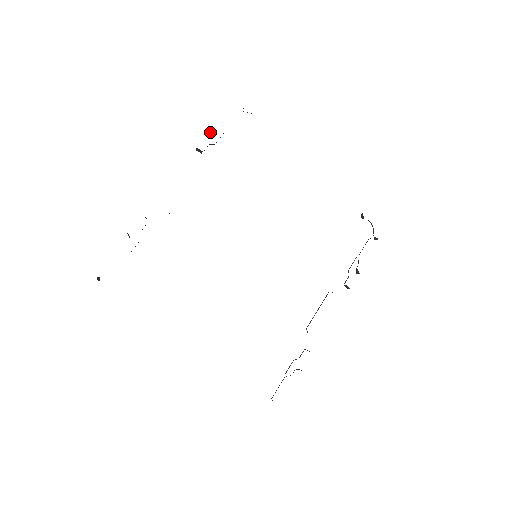
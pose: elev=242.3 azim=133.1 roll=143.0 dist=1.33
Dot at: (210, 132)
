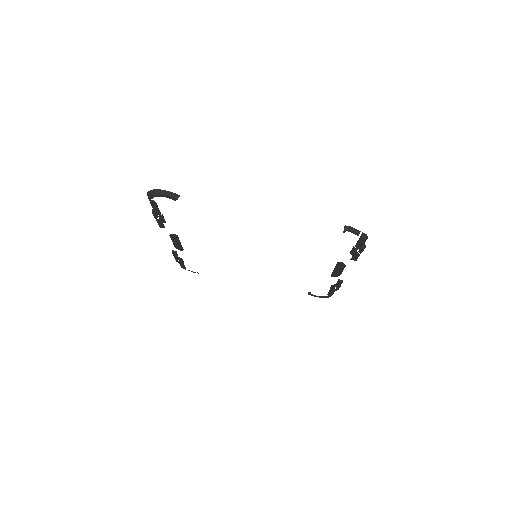
Dot at: occluded
